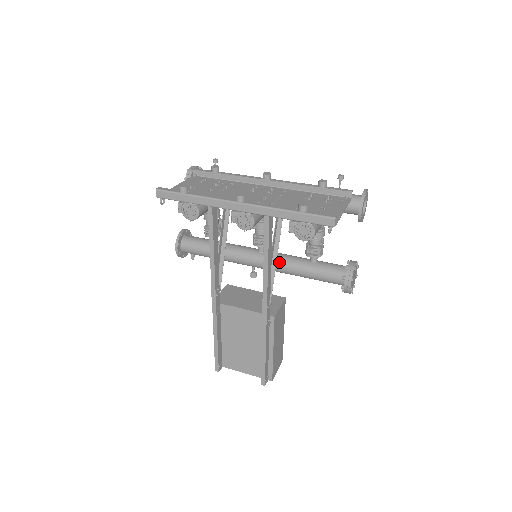
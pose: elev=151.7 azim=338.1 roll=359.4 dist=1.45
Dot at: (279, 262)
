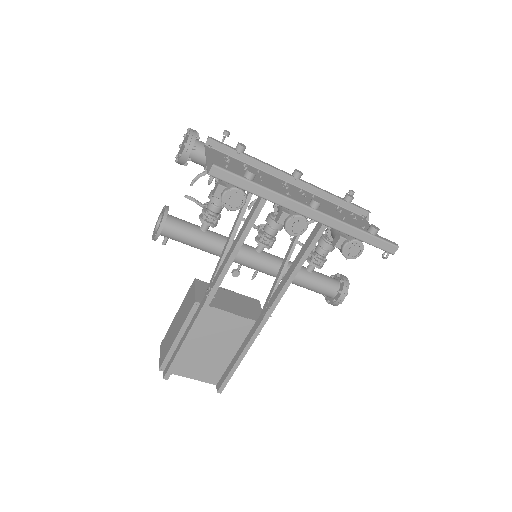
Dot at: (279, 266)
